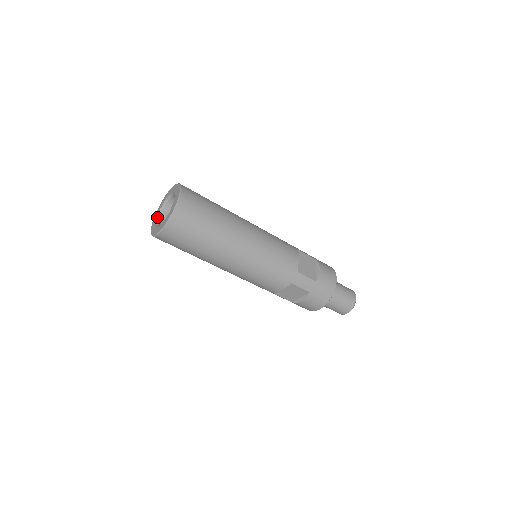
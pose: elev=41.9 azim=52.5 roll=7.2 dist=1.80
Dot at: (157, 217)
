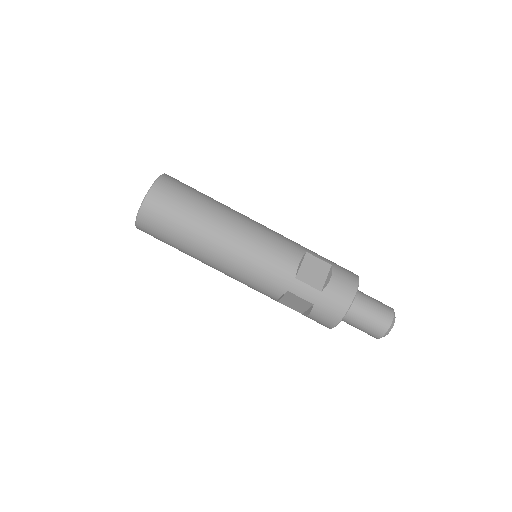
Dot at: occluded
